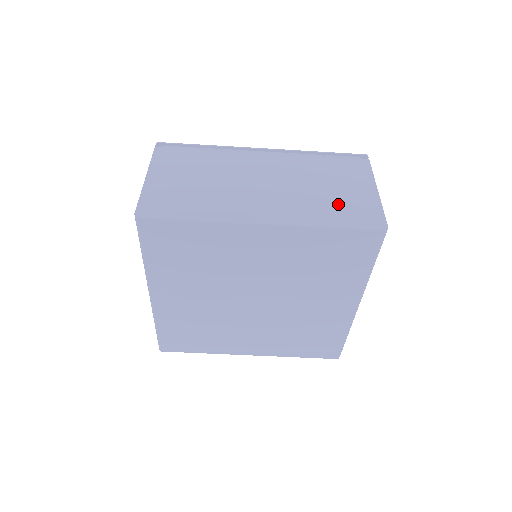
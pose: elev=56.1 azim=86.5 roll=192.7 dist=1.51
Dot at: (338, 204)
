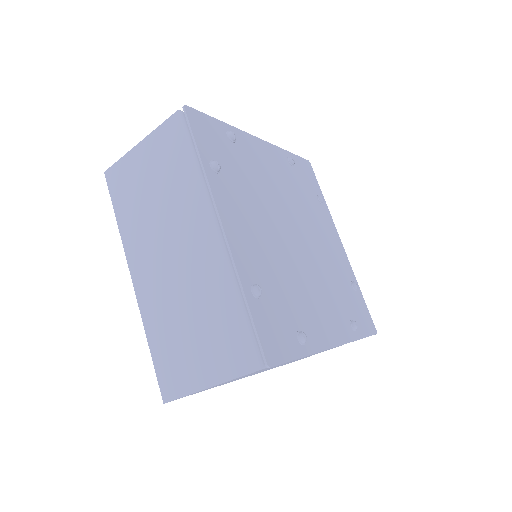
Dot at: occluded
